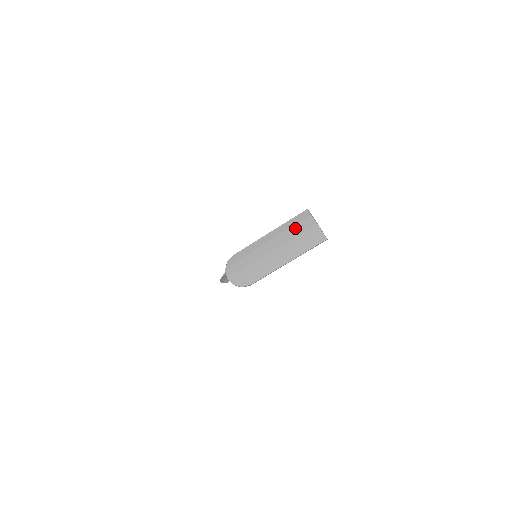
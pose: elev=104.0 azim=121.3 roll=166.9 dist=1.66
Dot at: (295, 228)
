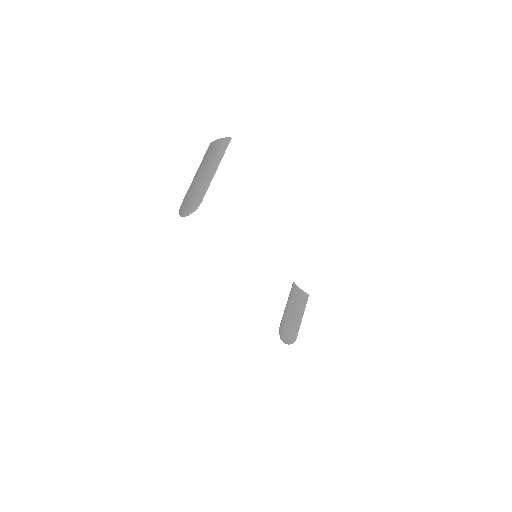
Dot at: (208, 155)
